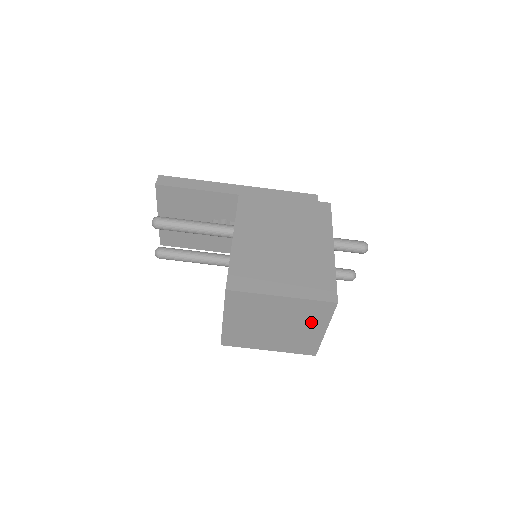
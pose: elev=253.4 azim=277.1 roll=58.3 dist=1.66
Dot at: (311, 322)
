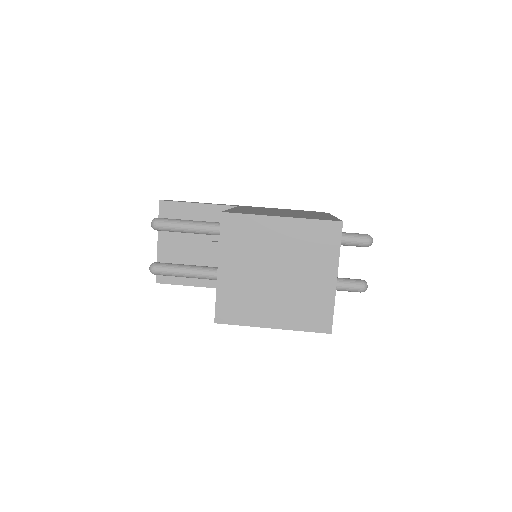
Dot at: (318, 262)
